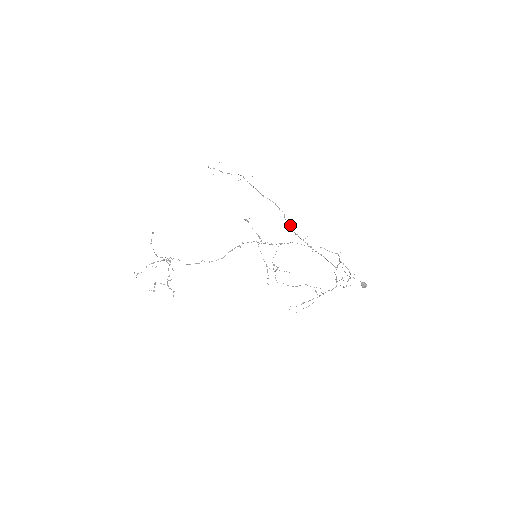
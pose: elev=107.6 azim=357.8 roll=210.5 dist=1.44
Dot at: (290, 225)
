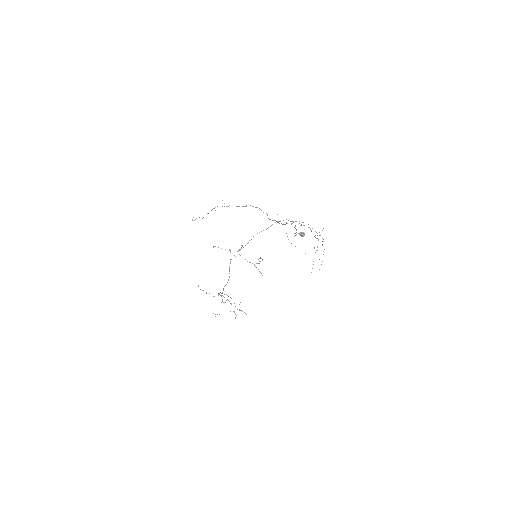
Dot at: occluded
